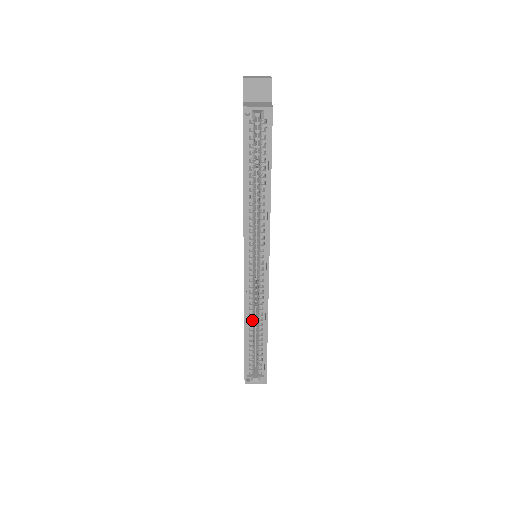
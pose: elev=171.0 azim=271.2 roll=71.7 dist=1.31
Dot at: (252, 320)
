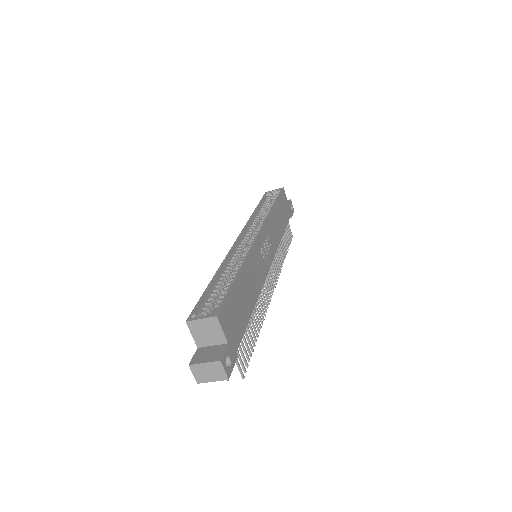
Dot at: (229, 270)
